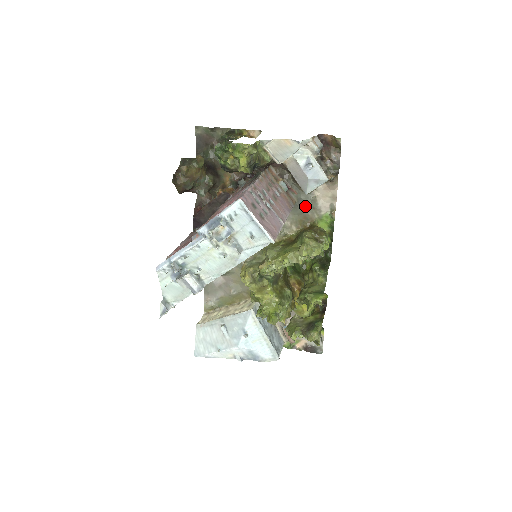
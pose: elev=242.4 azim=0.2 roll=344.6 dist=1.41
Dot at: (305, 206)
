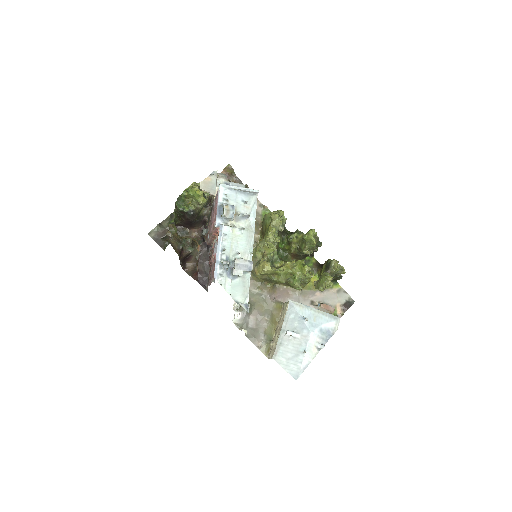
Dot at: occluded
